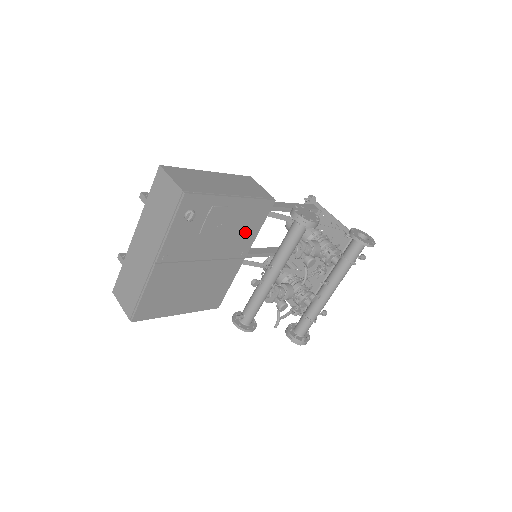
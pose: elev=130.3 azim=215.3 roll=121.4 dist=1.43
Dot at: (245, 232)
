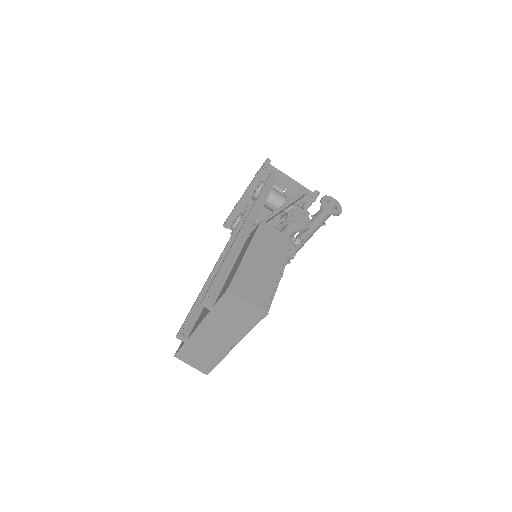
Dot at: occluded
